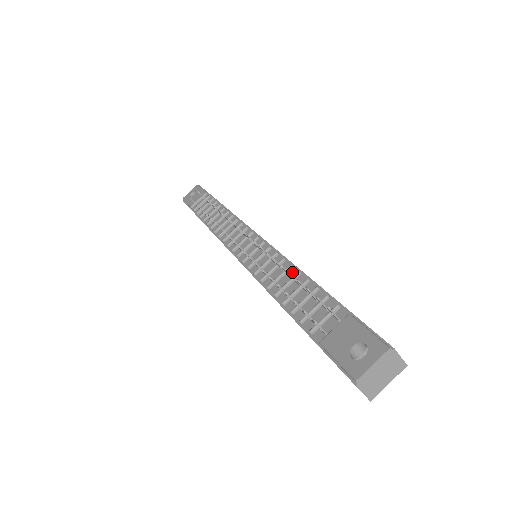
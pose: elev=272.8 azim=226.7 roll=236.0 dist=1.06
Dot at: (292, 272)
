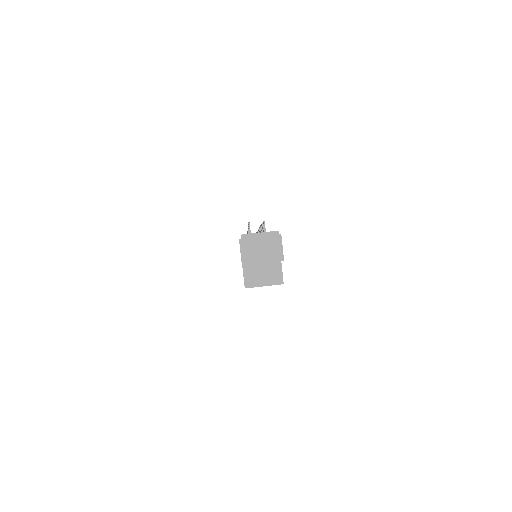
Dot at: occluded
